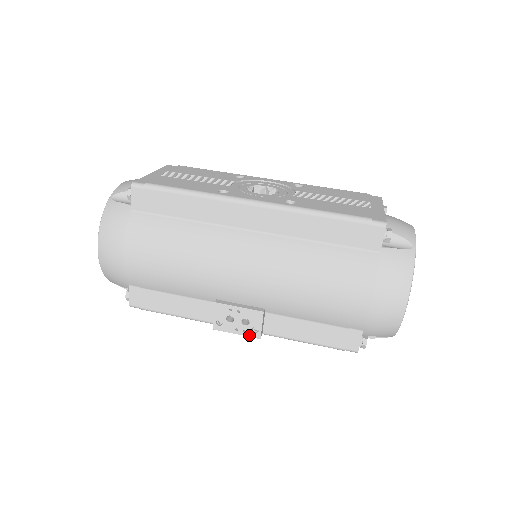
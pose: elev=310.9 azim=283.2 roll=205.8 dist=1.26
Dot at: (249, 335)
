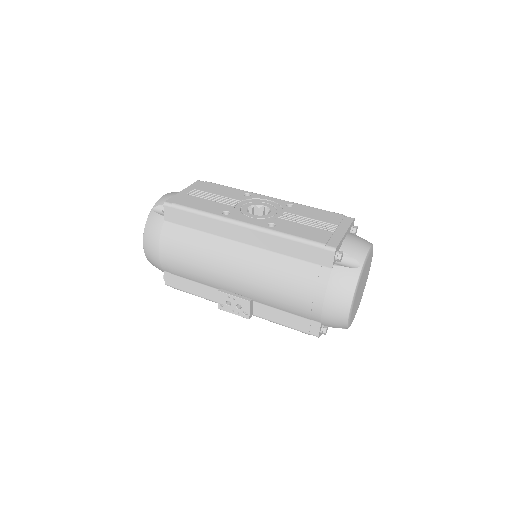
Dot at: (242, 316)
